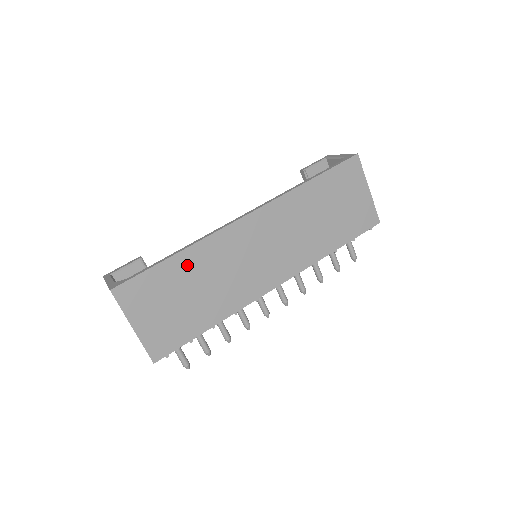
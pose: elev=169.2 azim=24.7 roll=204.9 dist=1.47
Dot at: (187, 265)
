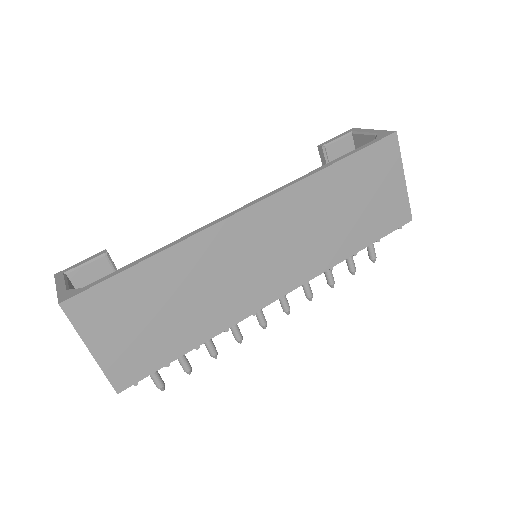
Dot at: (166, 271)
